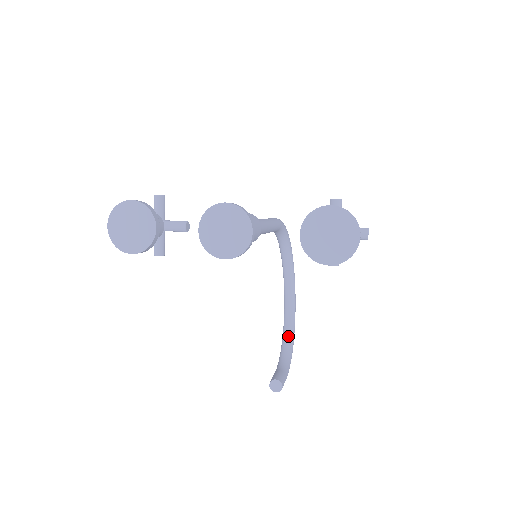
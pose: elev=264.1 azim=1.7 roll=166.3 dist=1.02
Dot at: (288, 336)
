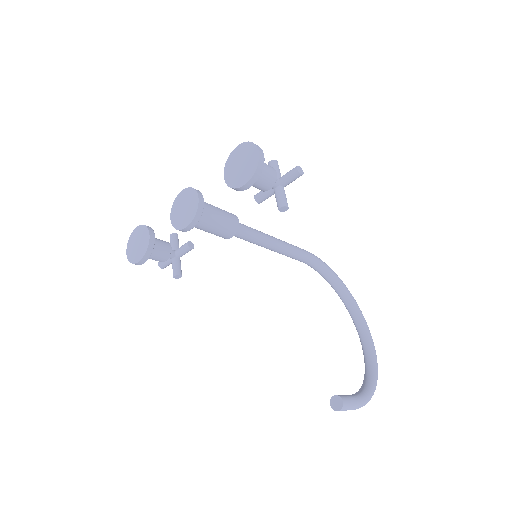
Dot at: (367, 373)
